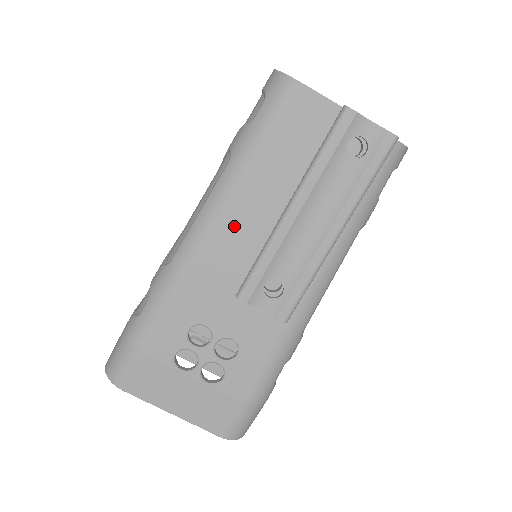
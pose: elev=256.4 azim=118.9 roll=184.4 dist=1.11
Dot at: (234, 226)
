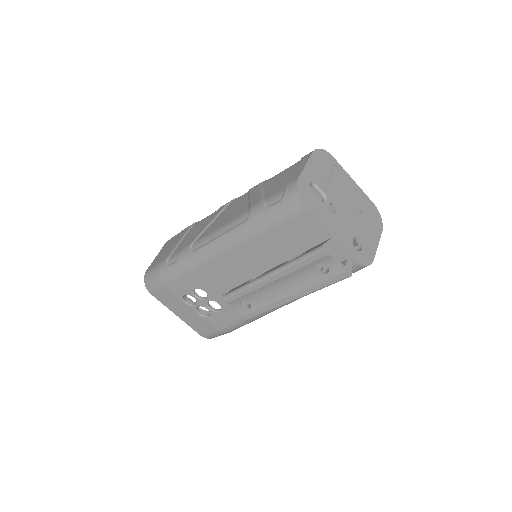
Dot at: (236, 258)
